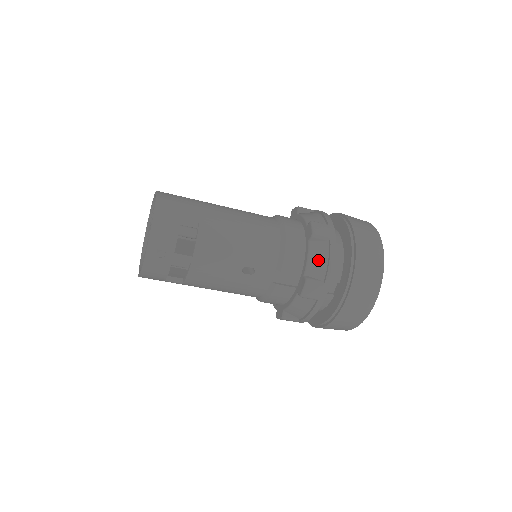
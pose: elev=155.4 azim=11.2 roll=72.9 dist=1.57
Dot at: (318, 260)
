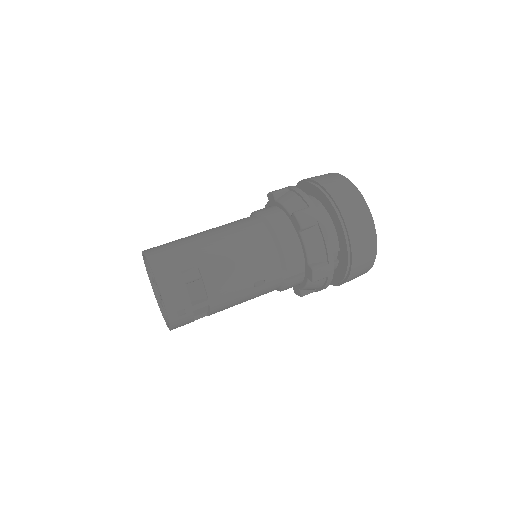
Dot at: (315, 247)
